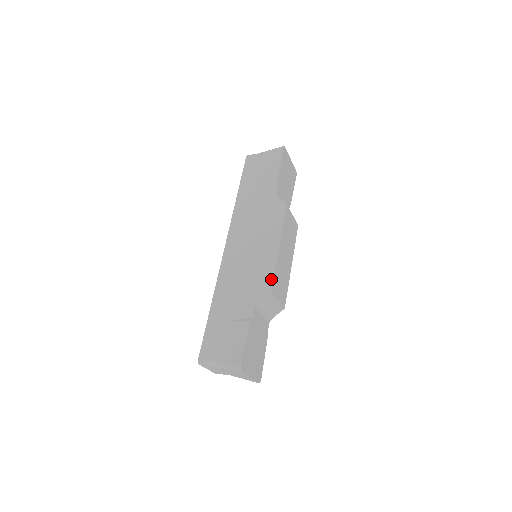
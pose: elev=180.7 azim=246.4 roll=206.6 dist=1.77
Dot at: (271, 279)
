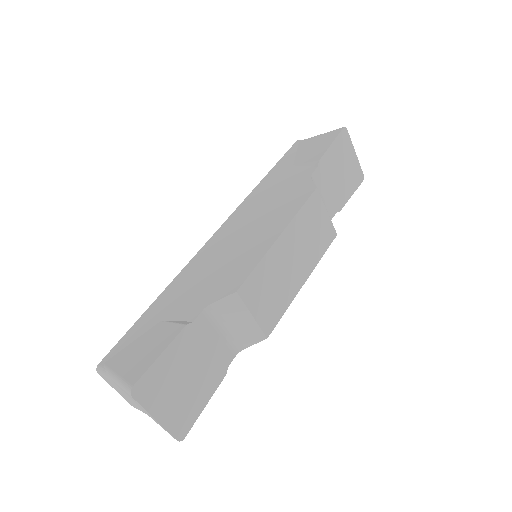
Dot at: (246, 274)
